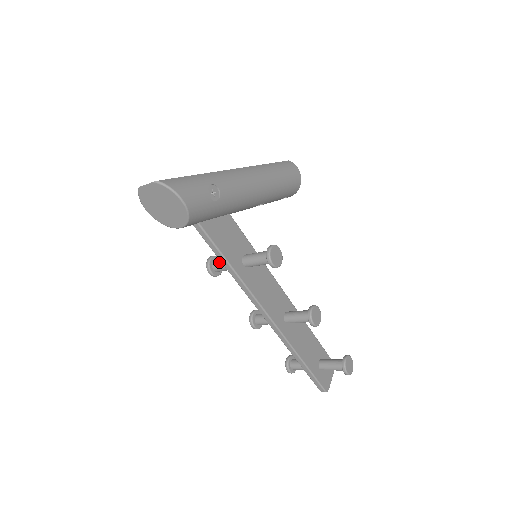
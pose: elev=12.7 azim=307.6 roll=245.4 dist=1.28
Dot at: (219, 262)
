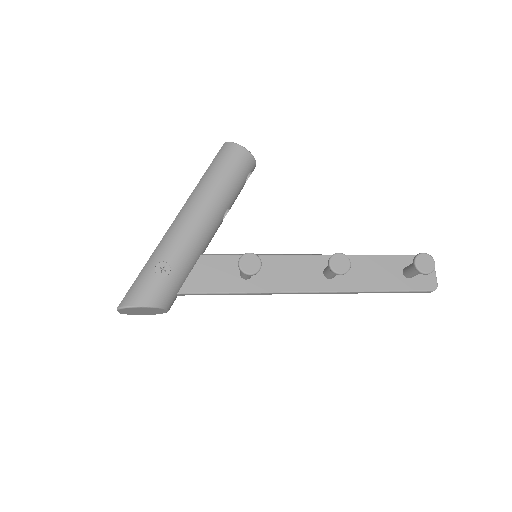
Dot at: occluded
